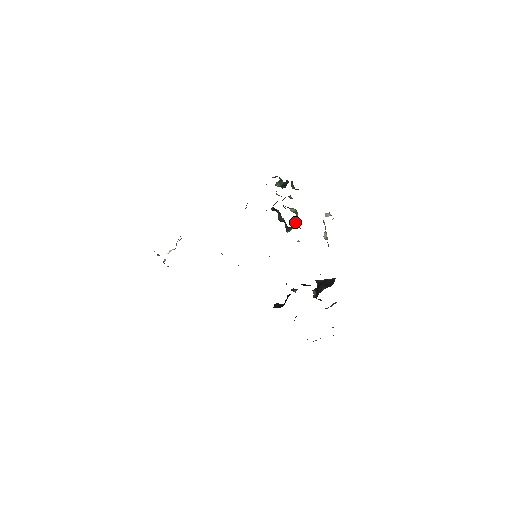
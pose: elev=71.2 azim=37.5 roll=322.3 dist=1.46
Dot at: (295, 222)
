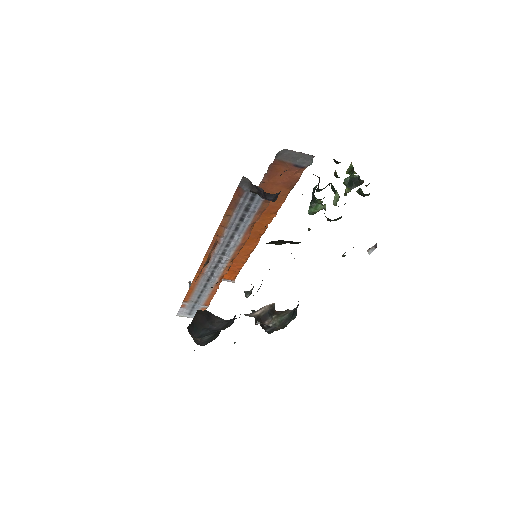
Dot at: occluded
